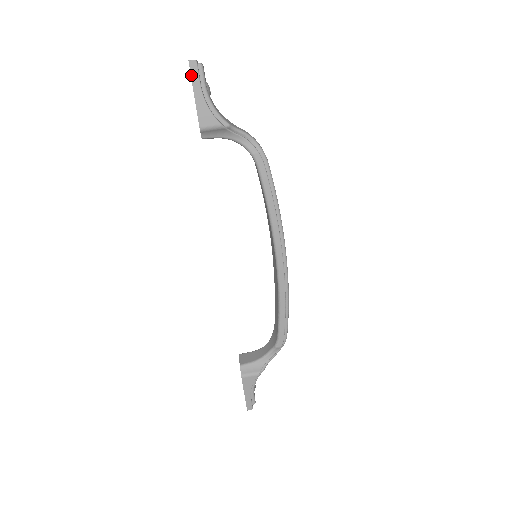
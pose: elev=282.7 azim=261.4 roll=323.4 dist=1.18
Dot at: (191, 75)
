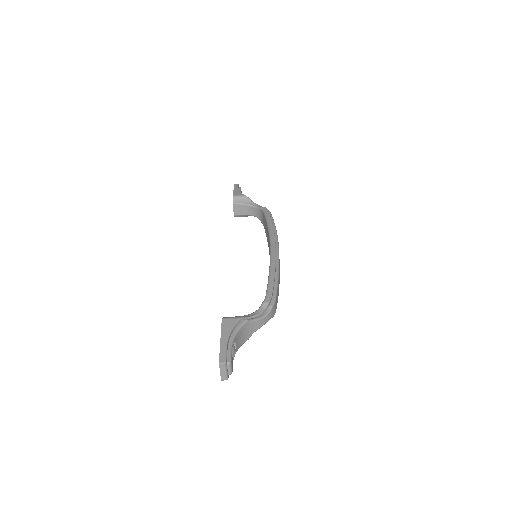
Dot at: occluded
